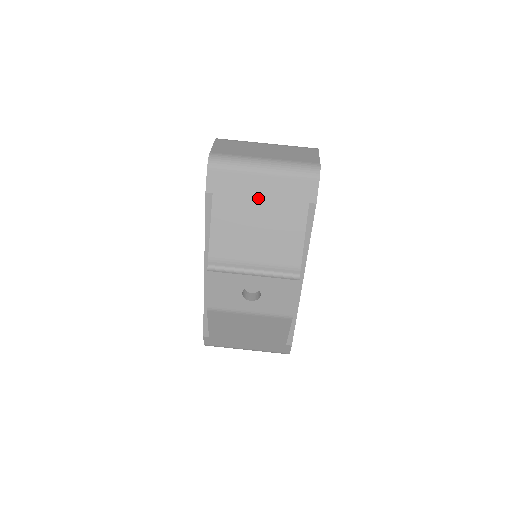
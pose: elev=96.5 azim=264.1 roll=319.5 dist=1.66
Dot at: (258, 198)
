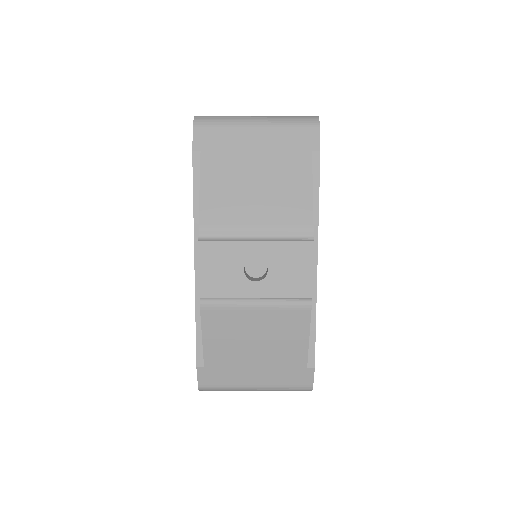
Dot at: (253, 151)
